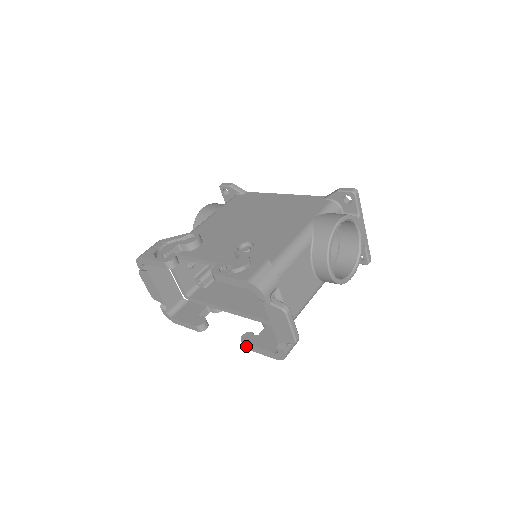
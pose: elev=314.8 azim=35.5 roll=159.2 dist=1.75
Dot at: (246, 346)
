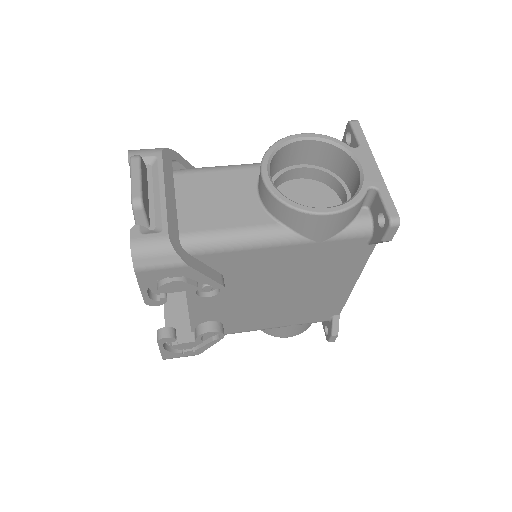
Dot at: occluded
